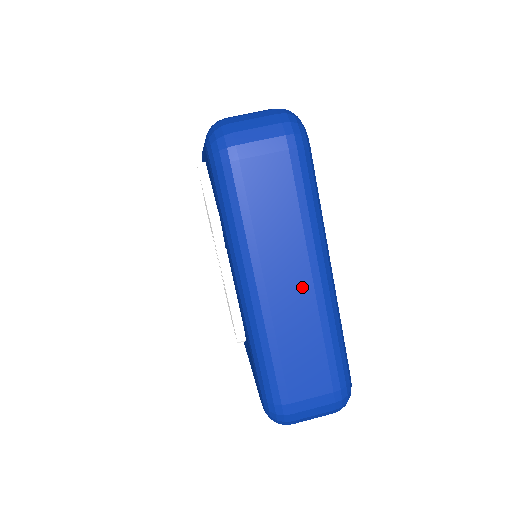
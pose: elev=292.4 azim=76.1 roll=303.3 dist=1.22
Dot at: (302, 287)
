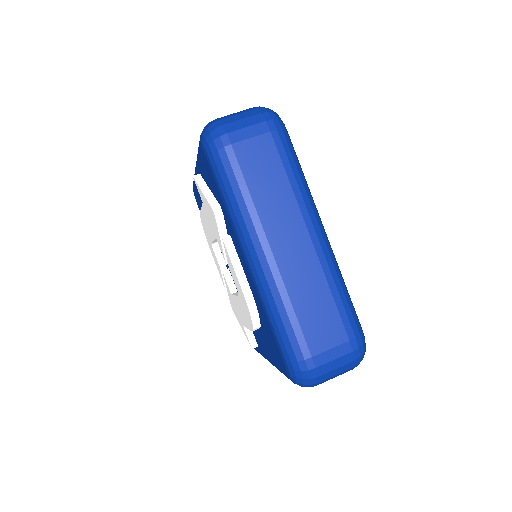
Dot at: (303, 245)
